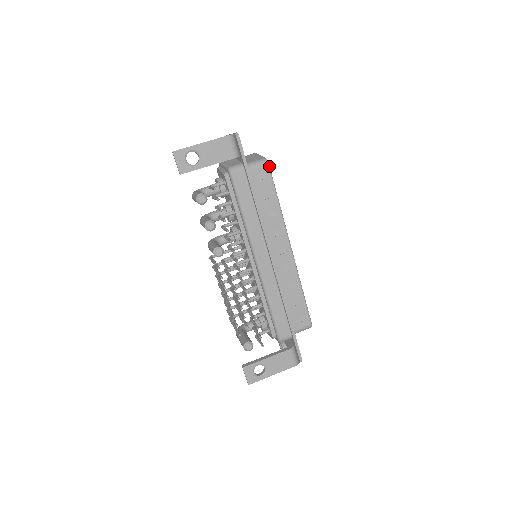
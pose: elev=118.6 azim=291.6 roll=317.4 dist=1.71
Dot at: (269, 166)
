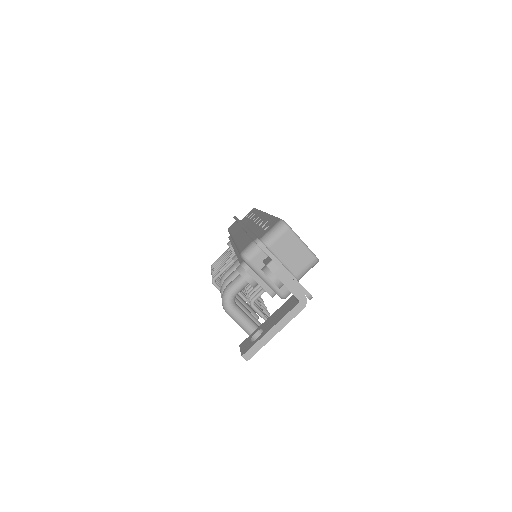
Dot at: occluded
